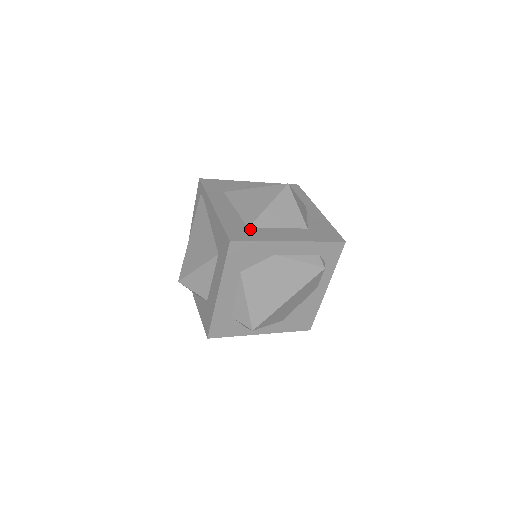
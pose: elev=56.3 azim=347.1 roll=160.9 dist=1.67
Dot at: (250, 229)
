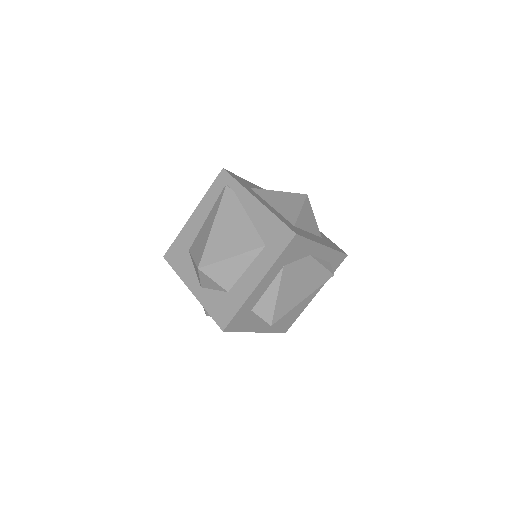
Dot at: (296, 227)
